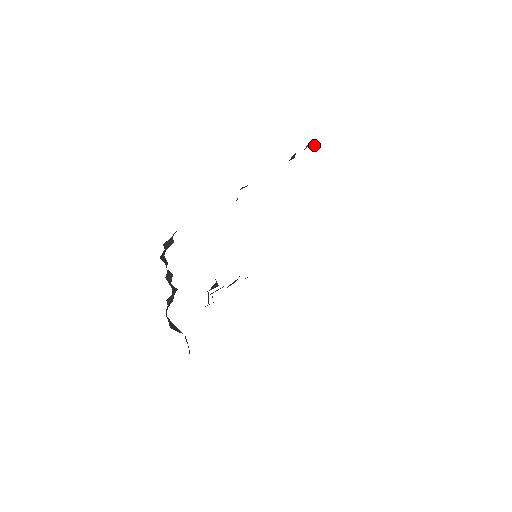
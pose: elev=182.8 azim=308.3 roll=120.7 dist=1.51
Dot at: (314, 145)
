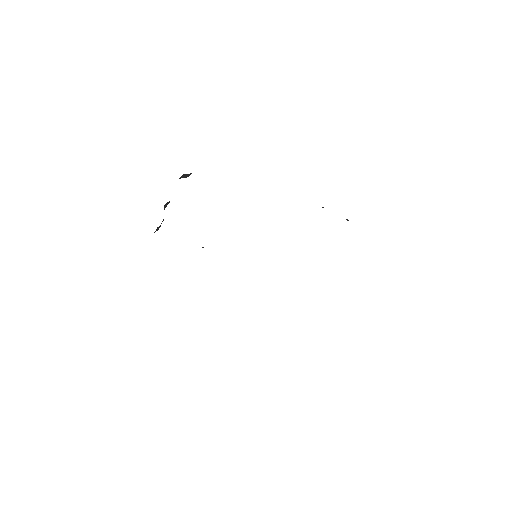
Dot at: occluded
